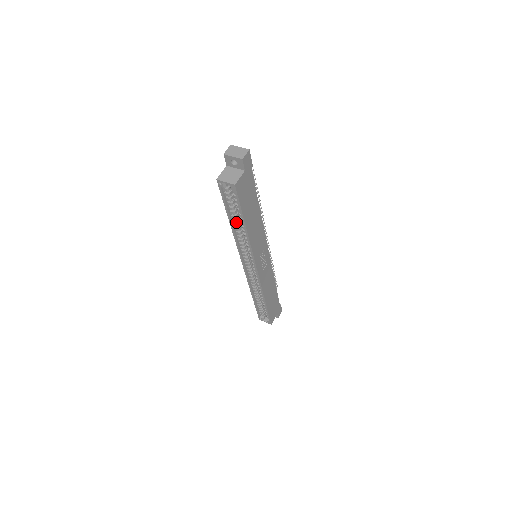
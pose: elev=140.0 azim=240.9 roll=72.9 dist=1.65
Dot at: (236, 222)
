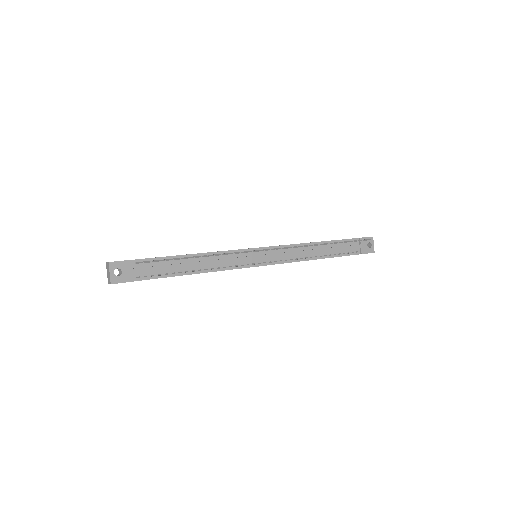
Dot at: occluded
